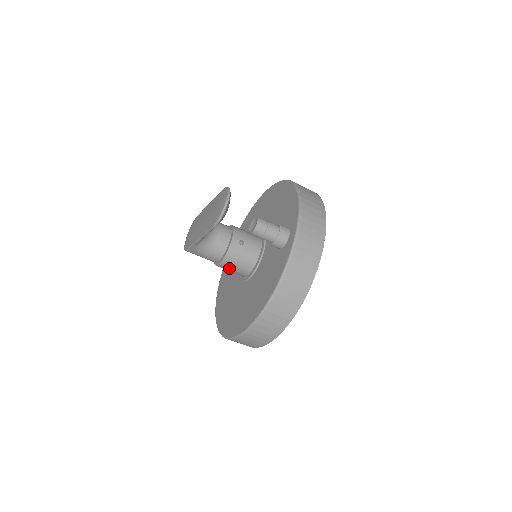
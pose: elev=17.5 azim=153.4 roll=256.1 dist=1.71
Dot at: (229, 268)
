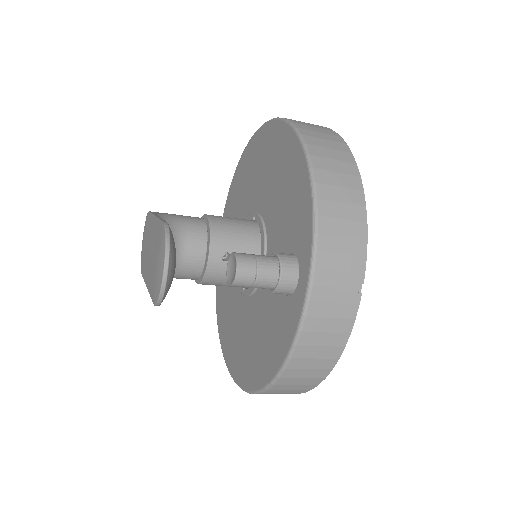
Dot at: (215, 285)
